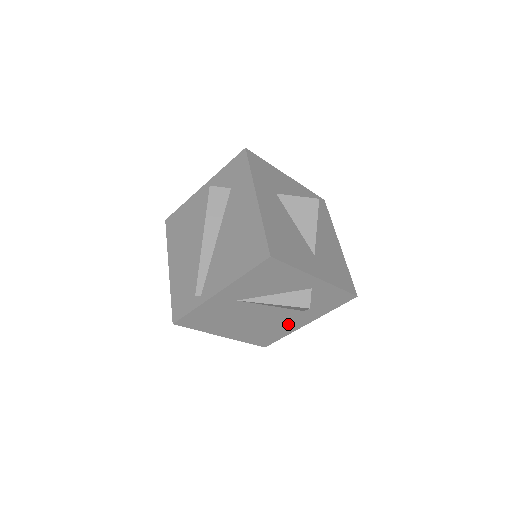
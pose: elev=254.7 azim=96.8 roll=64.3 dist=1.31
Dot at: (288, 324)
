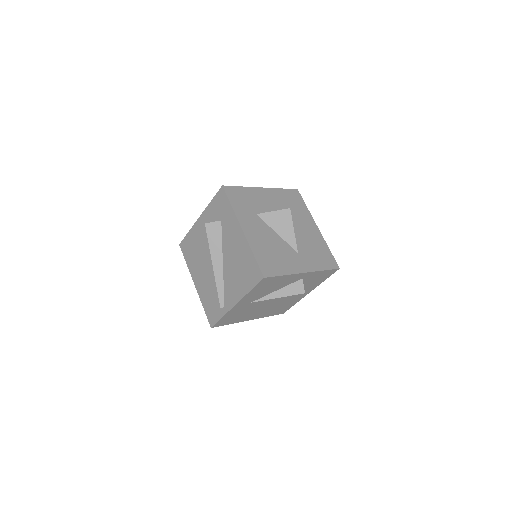
Dot at: (295, 298)
